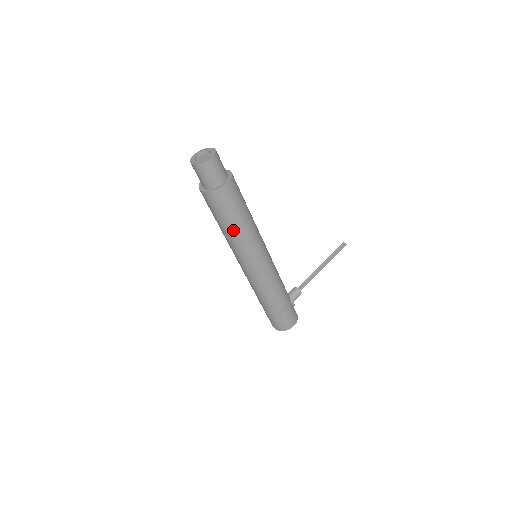
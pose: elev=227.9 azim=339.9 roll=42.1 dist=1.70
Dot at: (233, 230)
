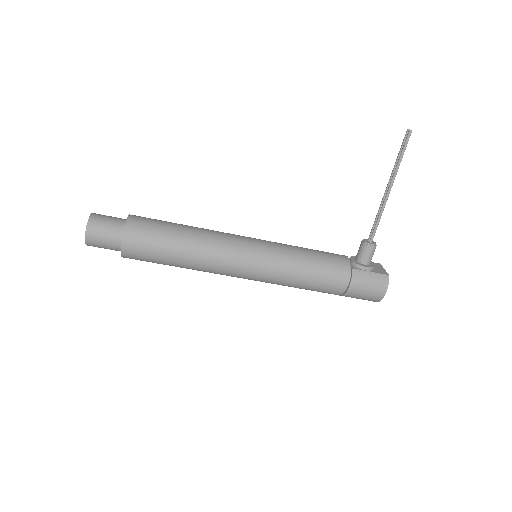
Dot at: (184, 267)
